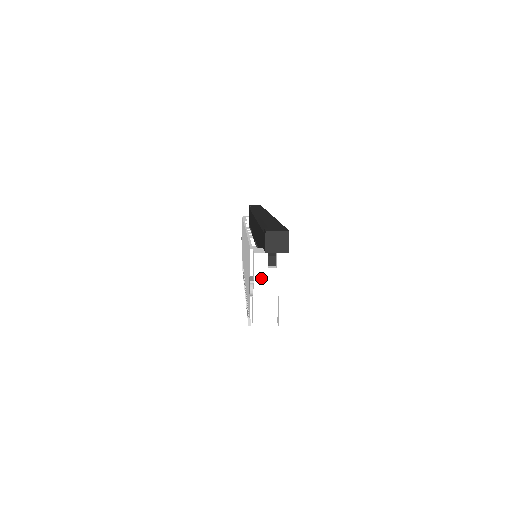
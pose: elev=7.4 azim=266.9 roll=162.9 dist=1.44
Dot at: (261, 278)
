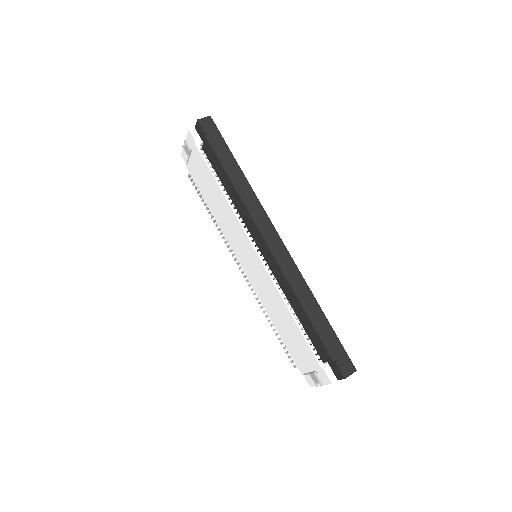
Dot at: occluded
